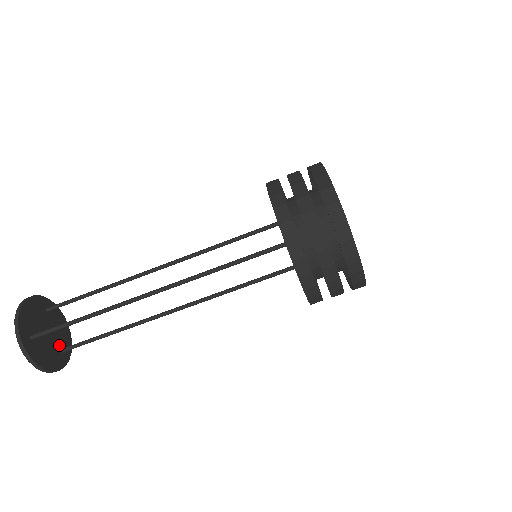
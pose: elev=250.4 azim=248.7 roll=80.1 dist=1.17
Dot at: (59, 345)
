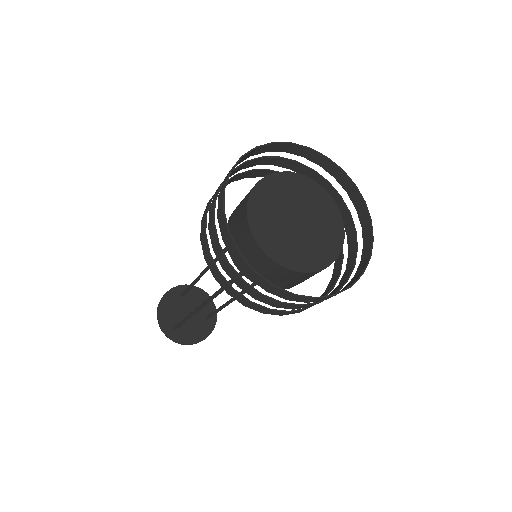
Dot at: (203, 315)
